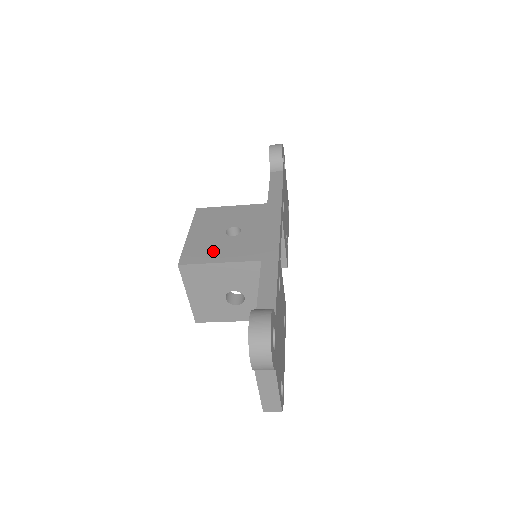
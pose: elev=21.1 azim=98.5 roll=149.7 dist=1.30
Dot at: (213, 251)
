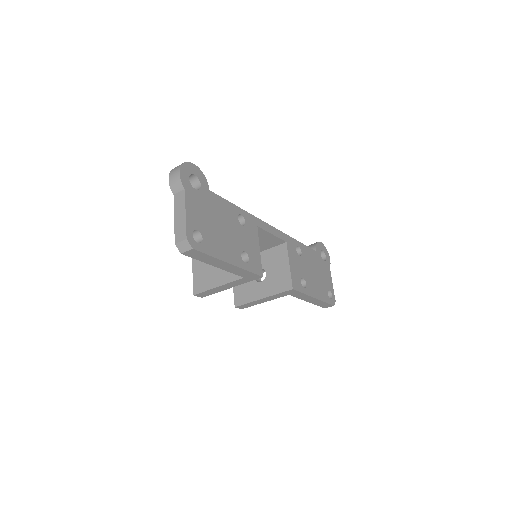
Dot at: occluded
